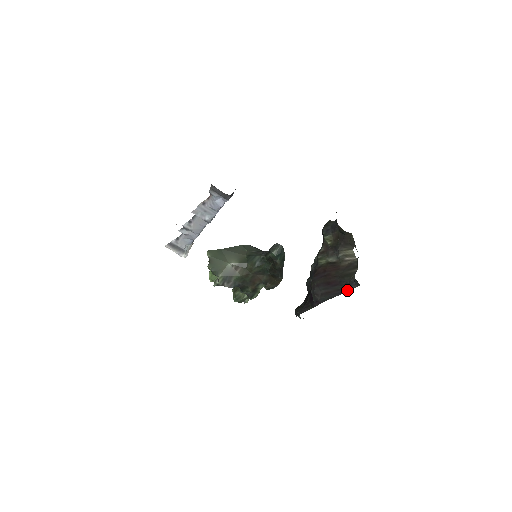
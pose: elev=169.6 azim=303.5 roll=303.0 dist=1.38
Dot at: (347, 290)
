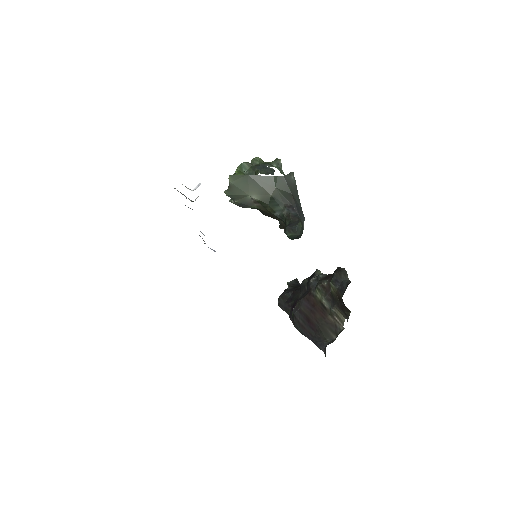
Dot at: (316, 344)
